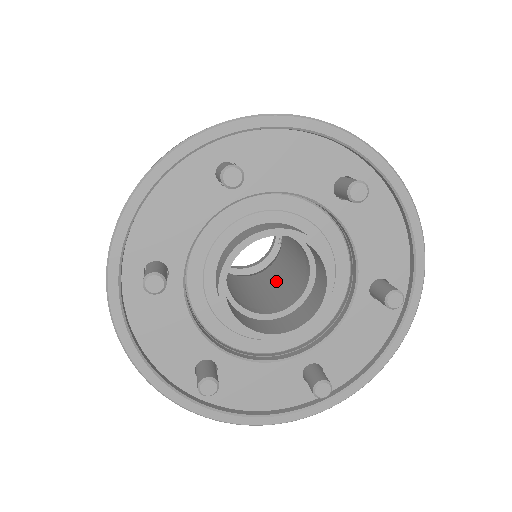
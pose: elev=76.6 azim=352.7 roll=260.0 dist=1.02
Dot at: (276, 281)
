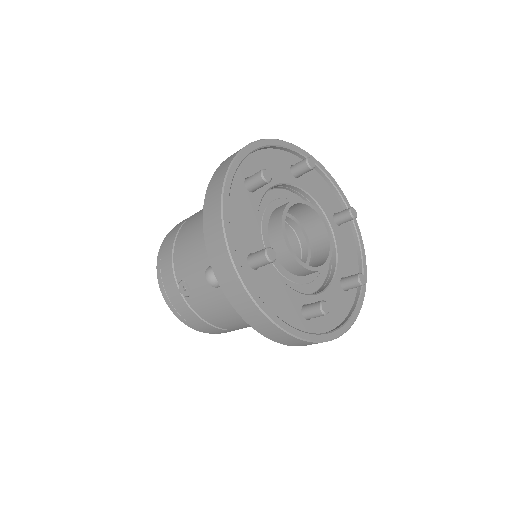
Dot at: occluded
